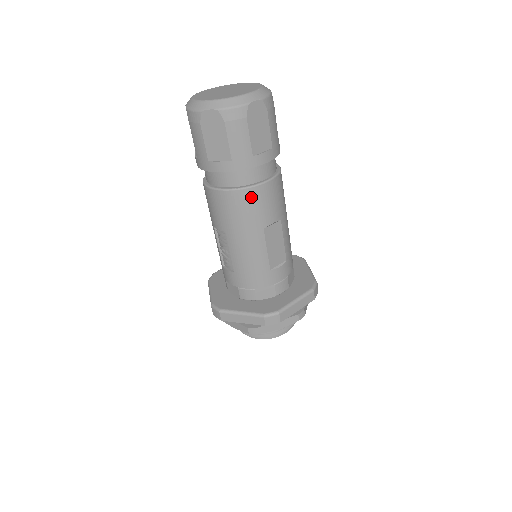
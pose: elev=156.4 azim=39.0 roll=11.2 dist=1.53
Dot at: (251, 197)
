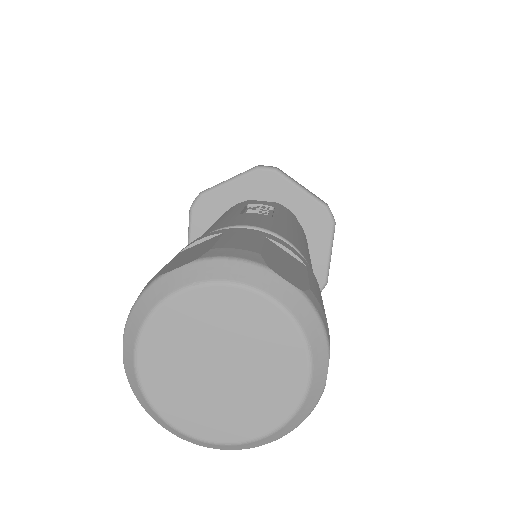
Dot at: occluded
